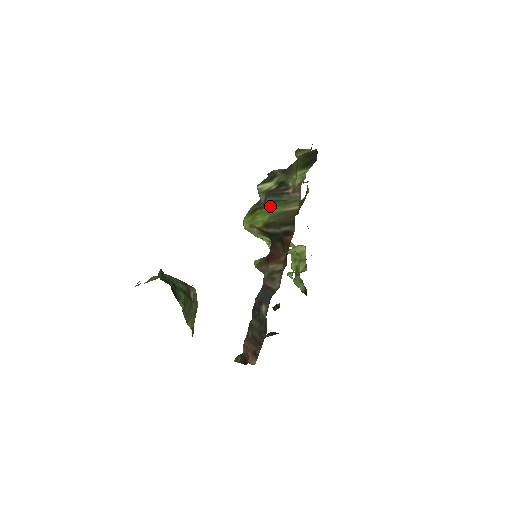
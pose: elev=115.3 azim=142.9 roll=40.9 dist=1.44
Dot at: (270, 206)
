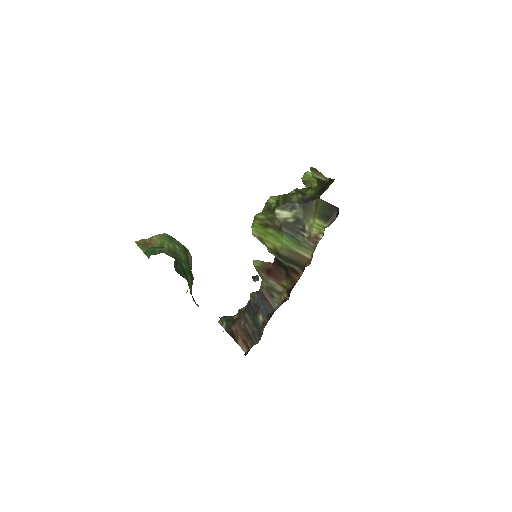
Dot at: (284, 237)
